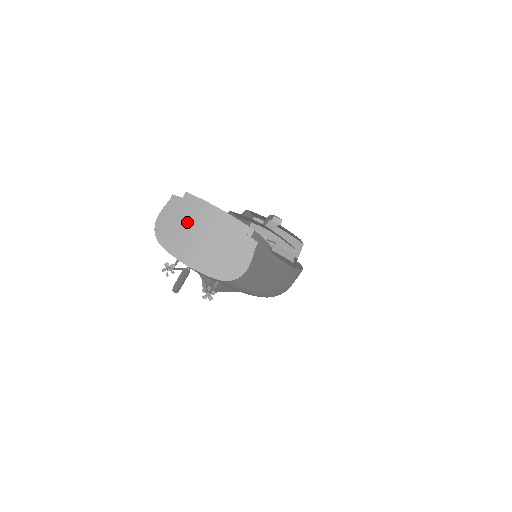
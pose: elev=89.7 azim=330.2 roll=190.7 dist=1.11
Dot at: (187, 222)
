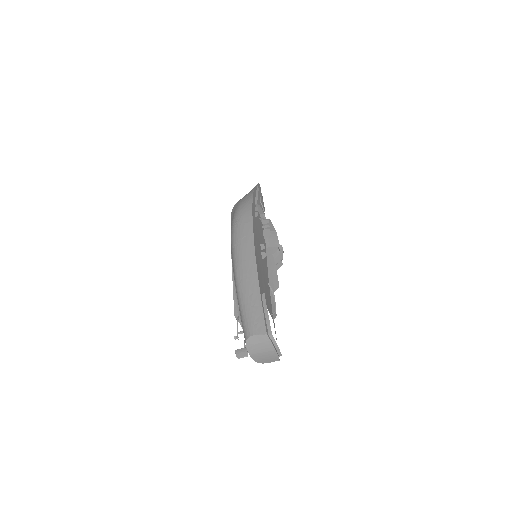
Dot at: (263, 346)
